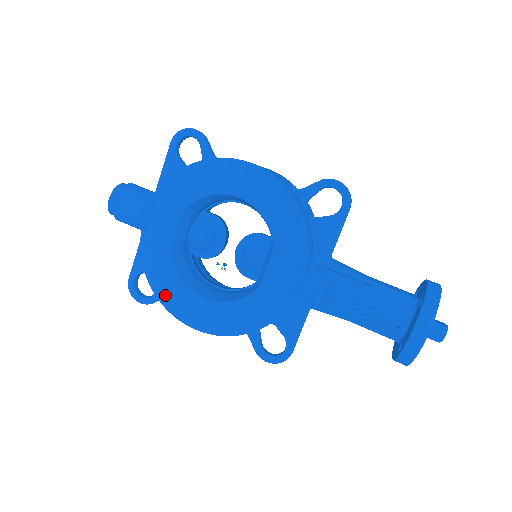
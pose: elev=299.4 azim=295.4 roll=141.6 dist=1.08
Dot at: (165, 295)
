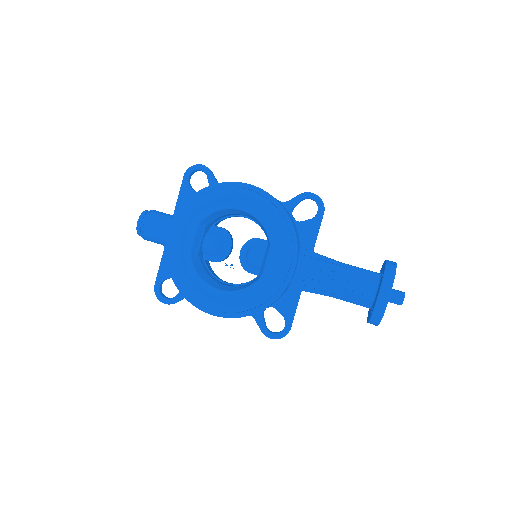
Dot at: (188, 291)
